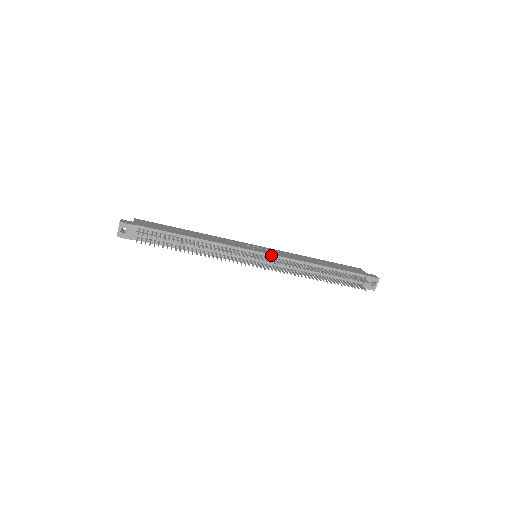
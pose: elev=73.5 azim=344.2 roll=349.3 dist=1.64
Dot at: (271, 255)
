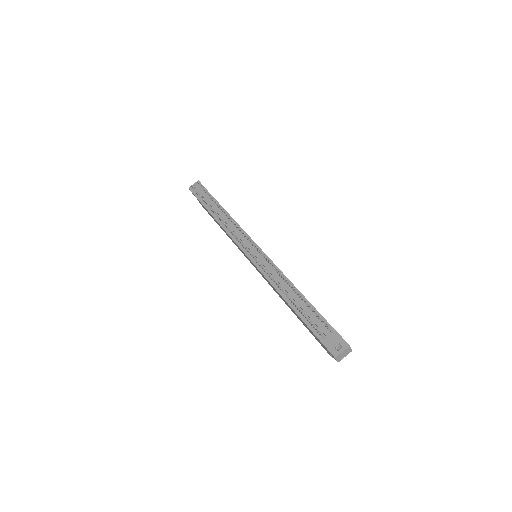
Dot at: (265, 255)
